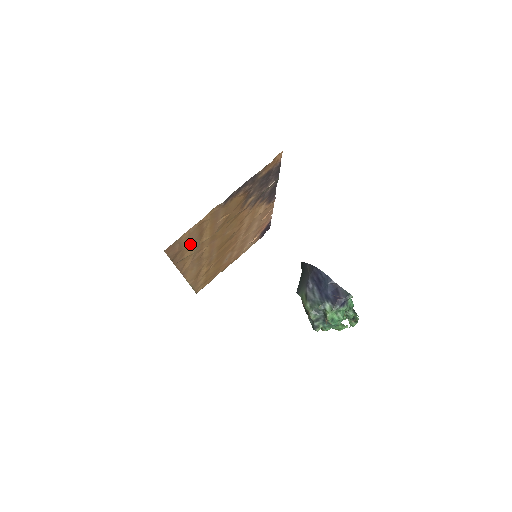
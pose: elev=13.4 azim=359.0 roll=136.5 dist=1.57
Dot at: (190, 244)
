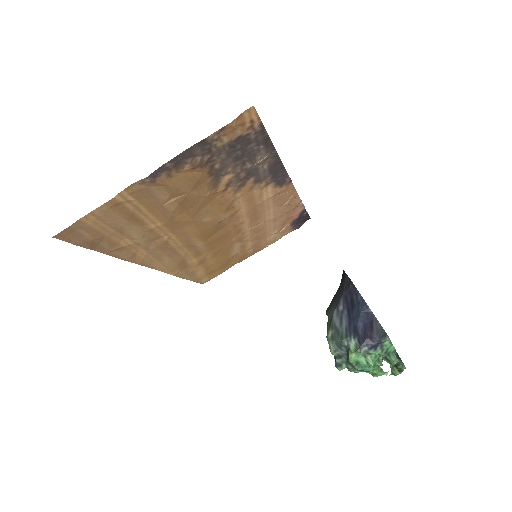
Dot at: (119, 230)
